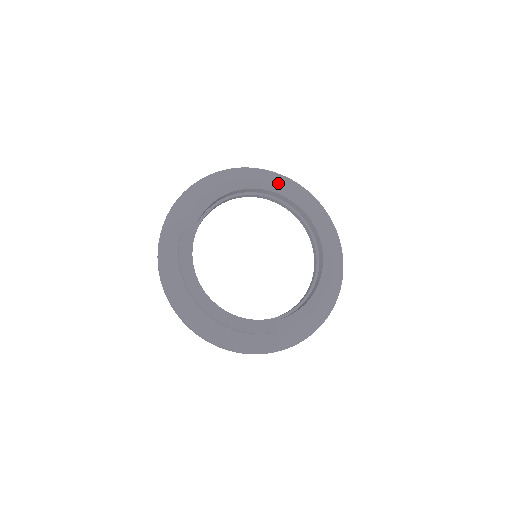
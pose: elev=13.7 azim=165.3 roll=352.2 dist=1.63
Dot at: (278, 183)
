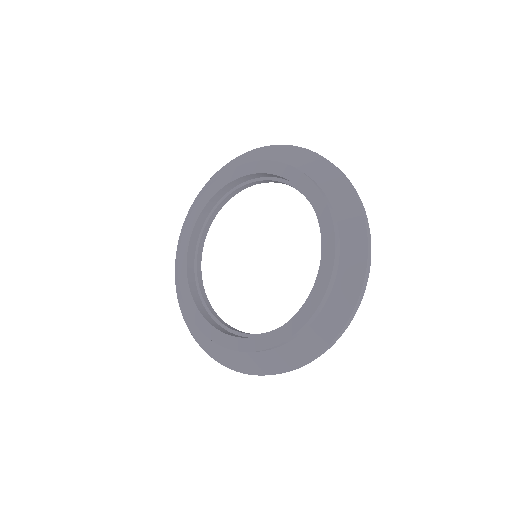
Dot at: (236, 167)
